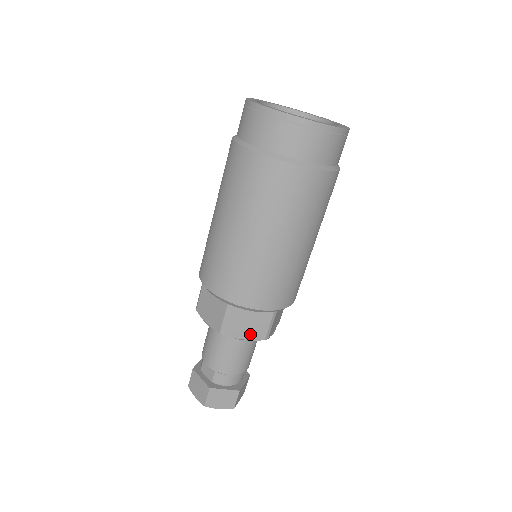
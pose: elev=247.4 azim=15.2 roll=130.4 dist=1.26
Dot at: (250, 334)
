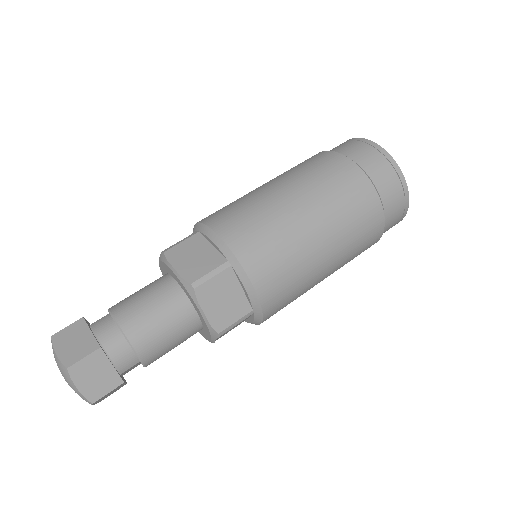
Dot at: (185, 268)
